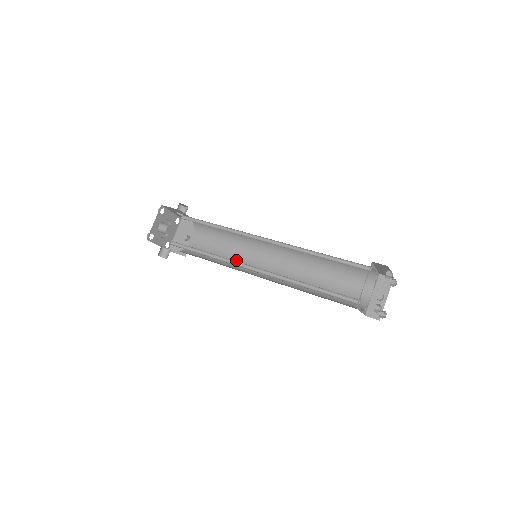
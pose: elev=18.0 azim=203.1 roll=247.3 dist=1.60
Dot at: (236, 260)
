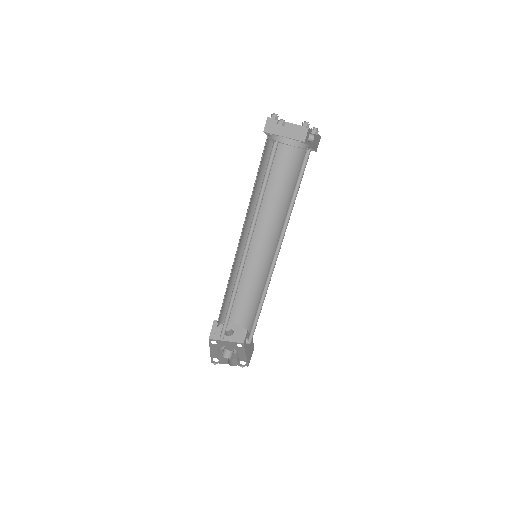
Dot at: occluded
